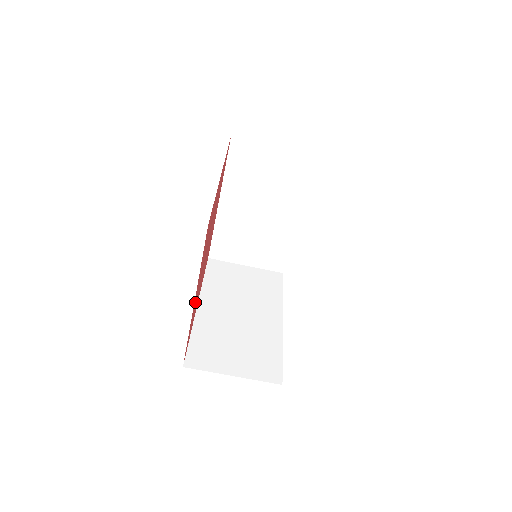
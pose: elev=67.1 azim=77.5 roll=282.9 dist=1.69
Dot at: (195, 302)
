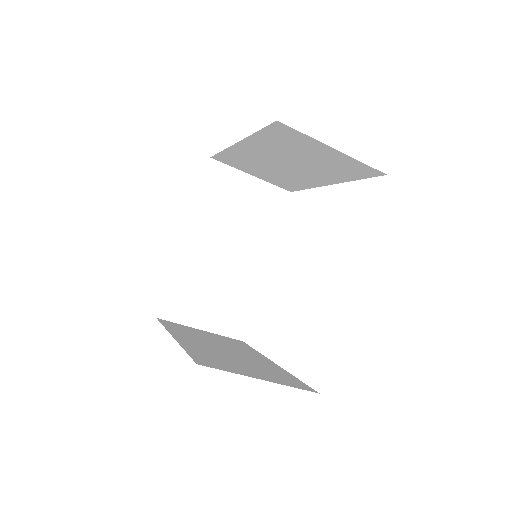
Dot at: occluded
